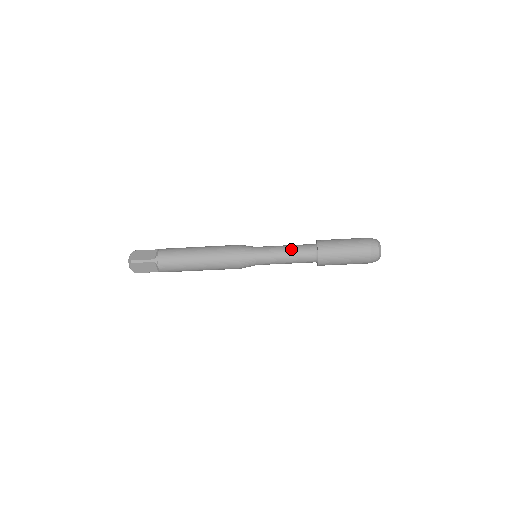
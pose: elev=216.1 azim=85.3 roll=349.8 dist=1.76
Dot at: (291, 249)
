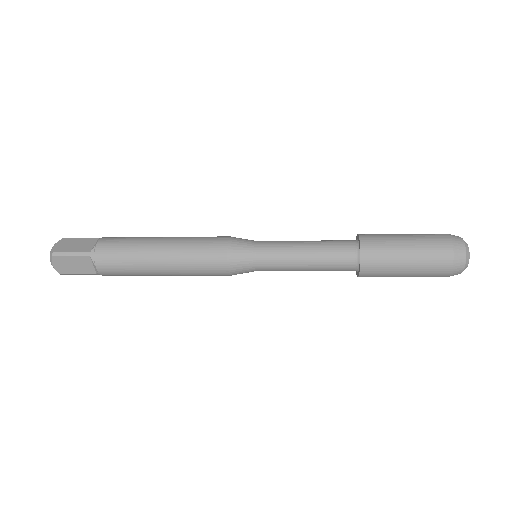
Dot at: (315, 246)
